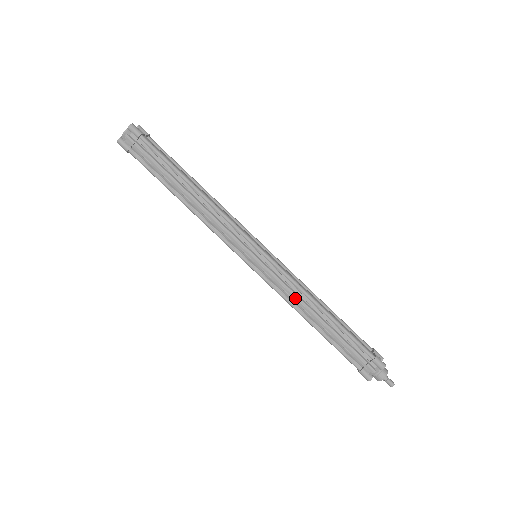
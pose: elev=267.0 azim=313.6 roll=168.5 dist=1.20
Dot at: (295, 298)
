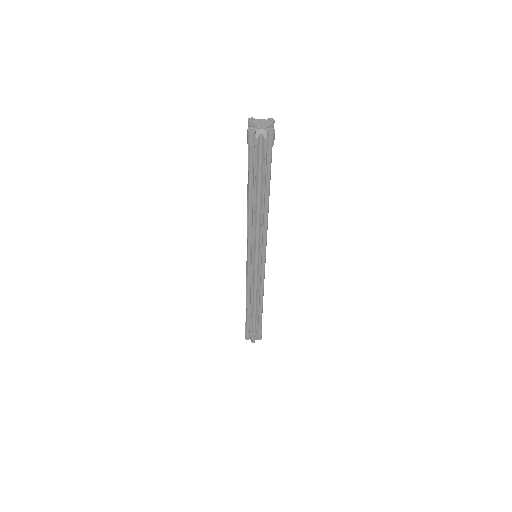
Dot at: (254, 292)
